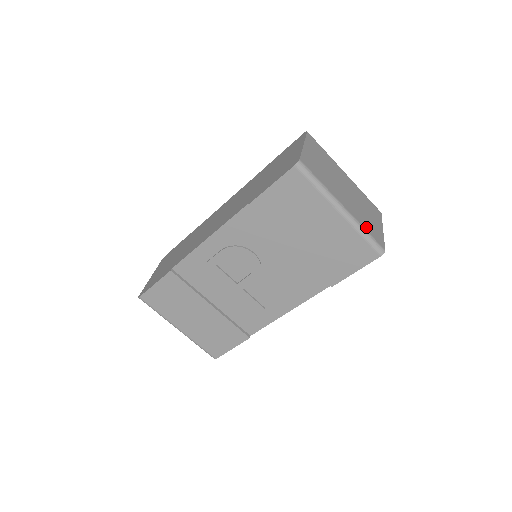
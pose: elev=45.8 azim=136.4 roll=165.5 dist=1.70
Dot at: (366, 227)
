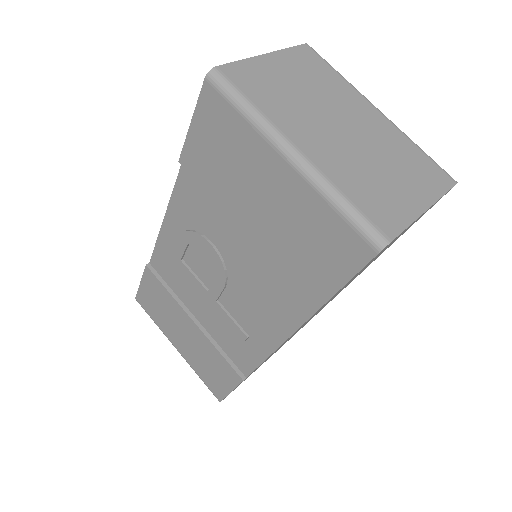
Dot at: (352, 192)
